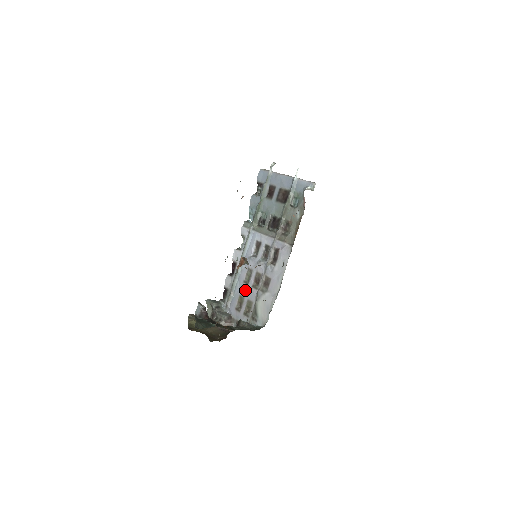
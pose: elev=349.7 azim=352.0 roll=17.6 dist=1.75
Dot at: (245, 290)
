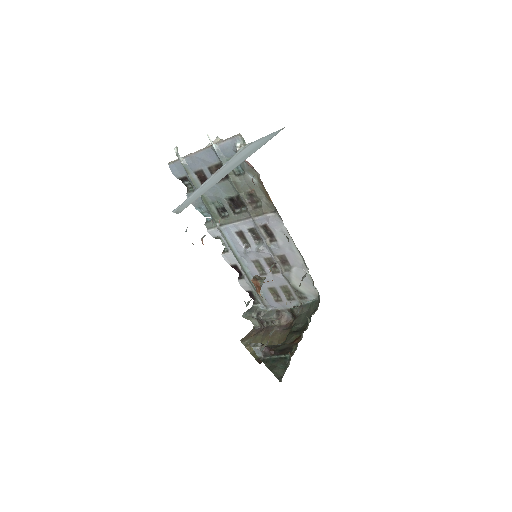
Dot at: (269, 281)
